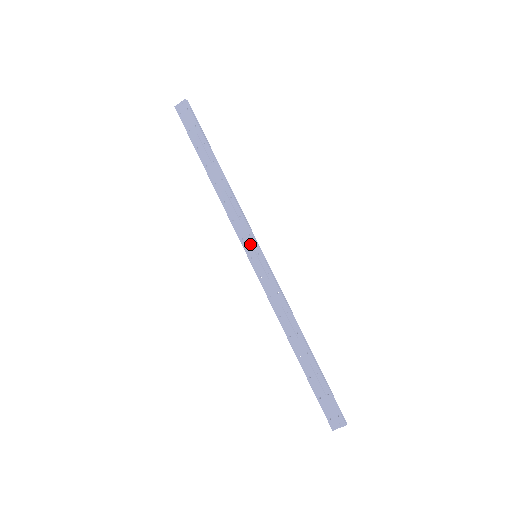
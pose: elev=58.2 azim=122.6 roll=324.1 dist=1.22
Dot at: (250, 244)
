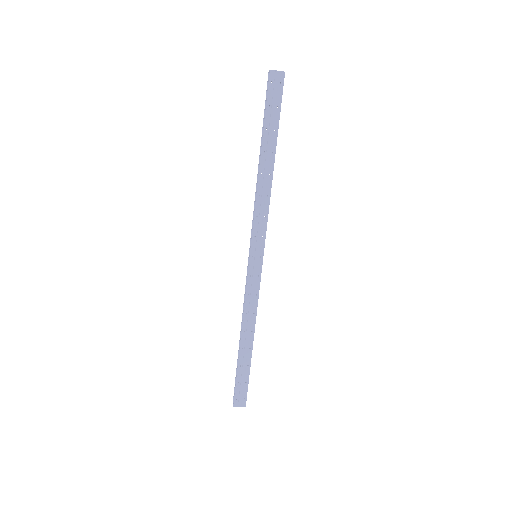
Dot at: (258, 245)
